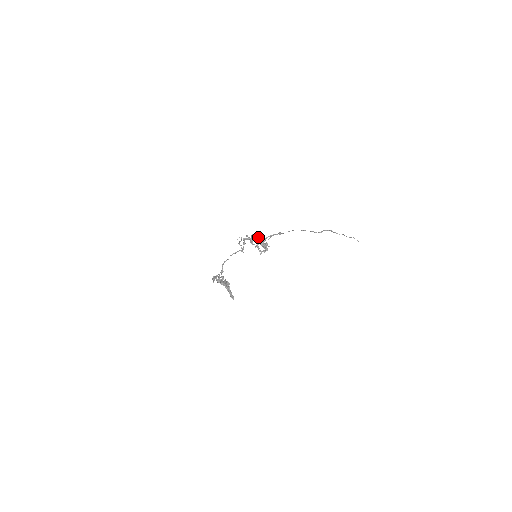
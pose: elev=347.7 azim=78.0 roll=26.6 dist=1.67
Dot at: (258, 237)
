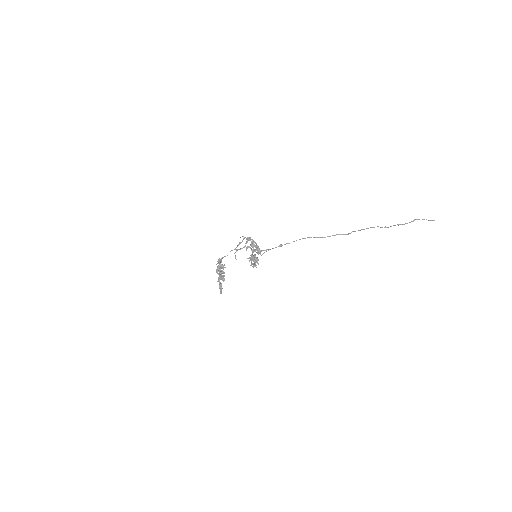
Dot at: (255, 246)
